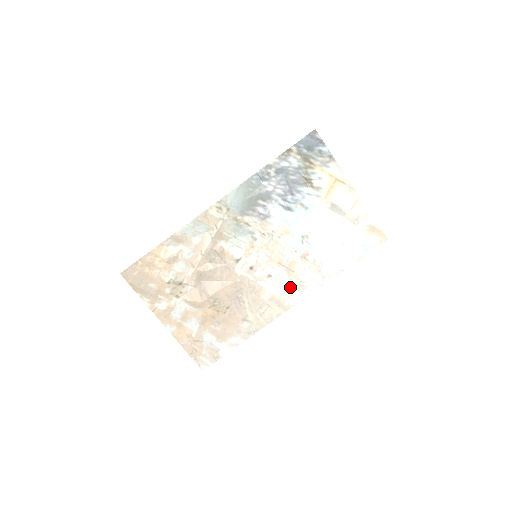
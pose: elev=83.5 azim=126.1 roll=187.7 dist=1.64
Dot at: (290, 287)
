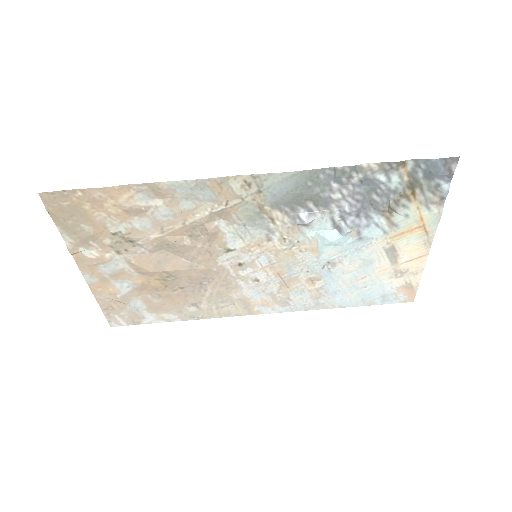
Dot at: (272, 298)
